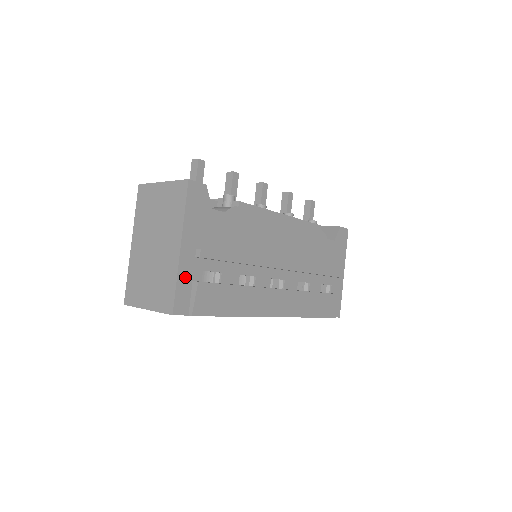
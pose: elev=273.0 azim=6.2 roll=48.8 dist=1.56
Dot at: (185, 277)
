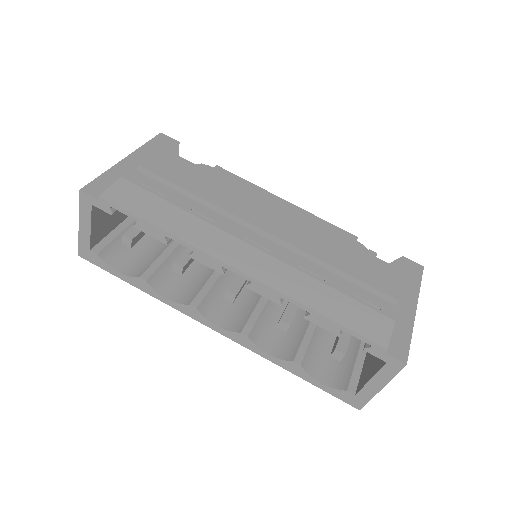
Dot at: (115, 176)
